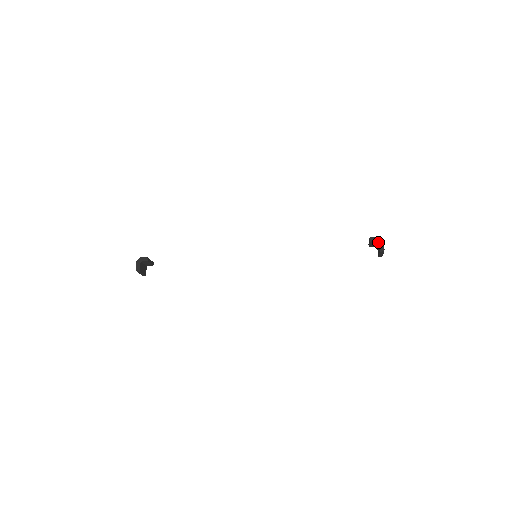
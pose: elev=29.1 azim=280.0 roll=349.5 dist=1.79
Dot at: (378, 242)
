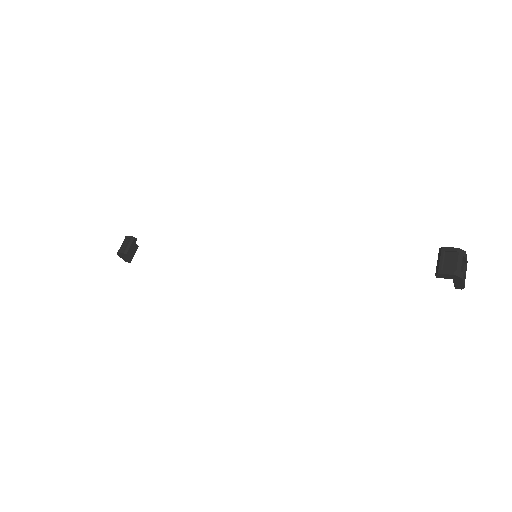
Dot at: occluded
